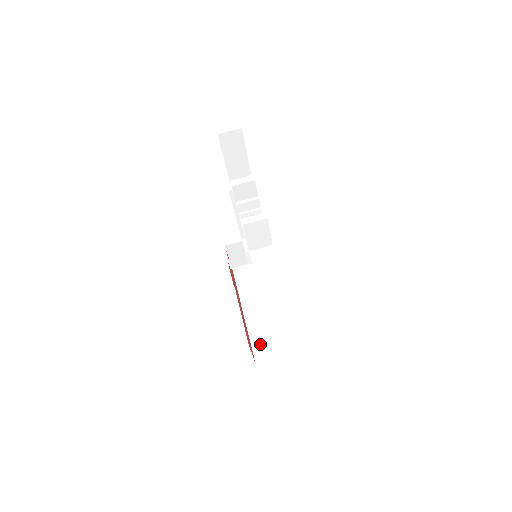
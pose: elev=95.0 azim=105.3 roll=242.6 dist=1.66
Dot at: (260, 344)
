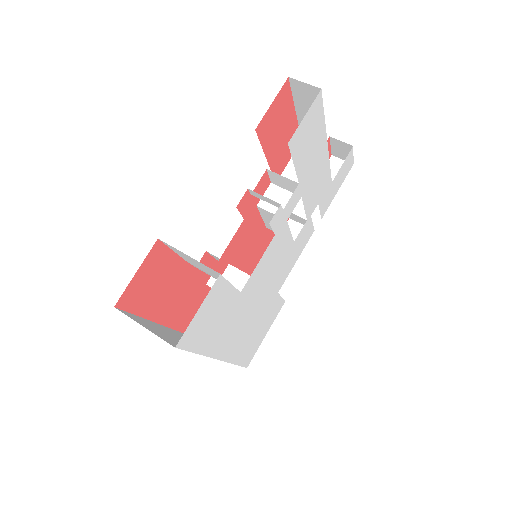
Dot at: (142, 320)
